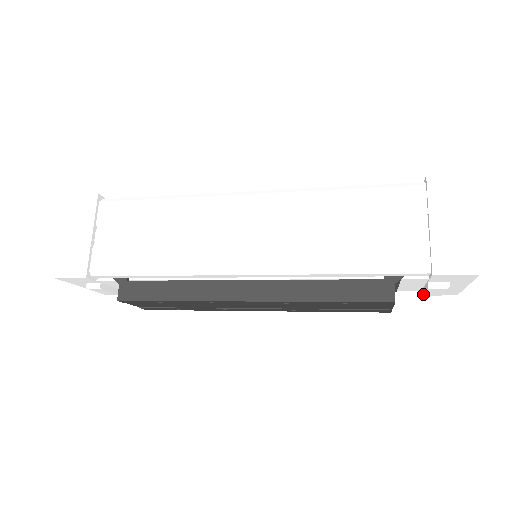
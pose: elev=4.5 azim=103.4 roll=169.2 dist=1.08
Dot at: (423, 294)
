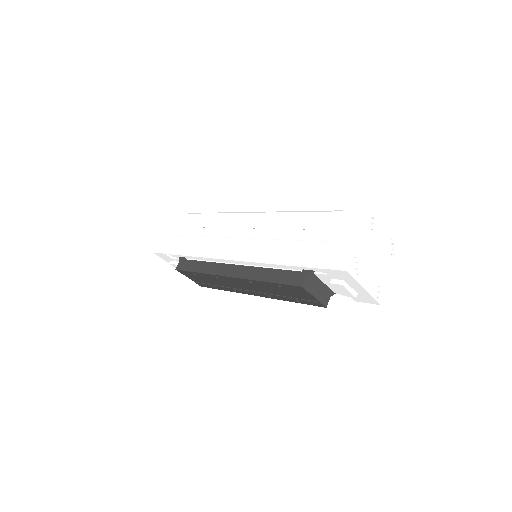
Dot at: (342, 294)
